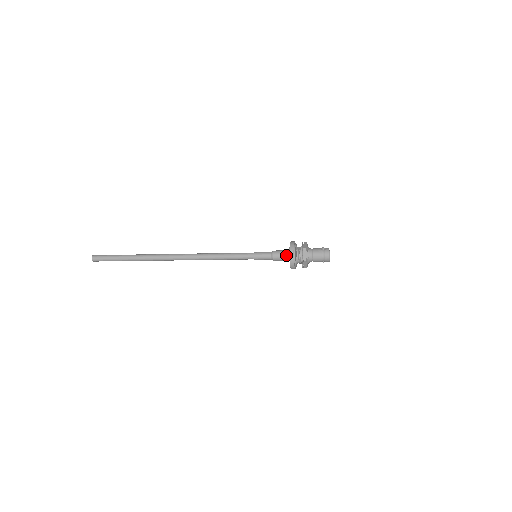
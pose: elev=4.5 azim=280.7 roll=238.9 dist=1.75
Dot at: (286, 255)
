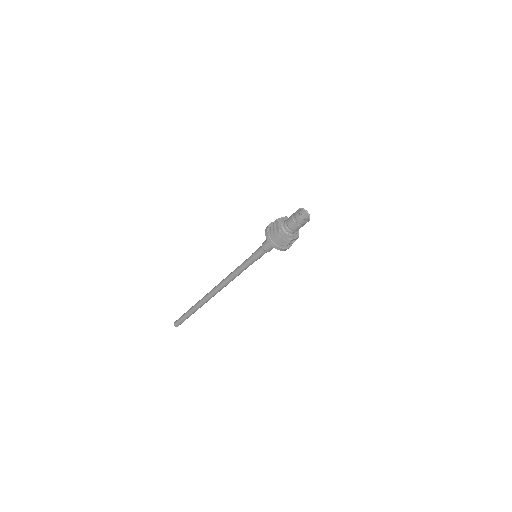
Dot at: occluded
